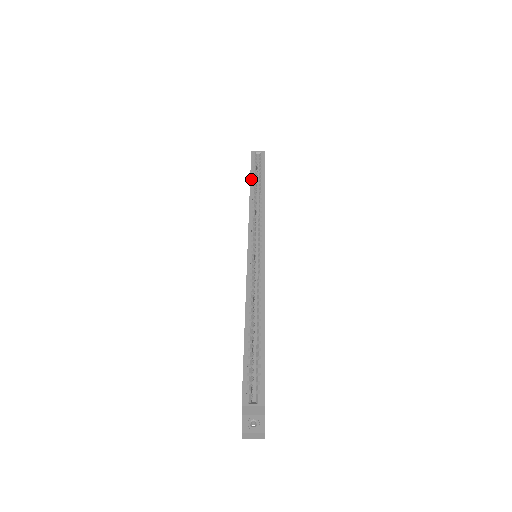
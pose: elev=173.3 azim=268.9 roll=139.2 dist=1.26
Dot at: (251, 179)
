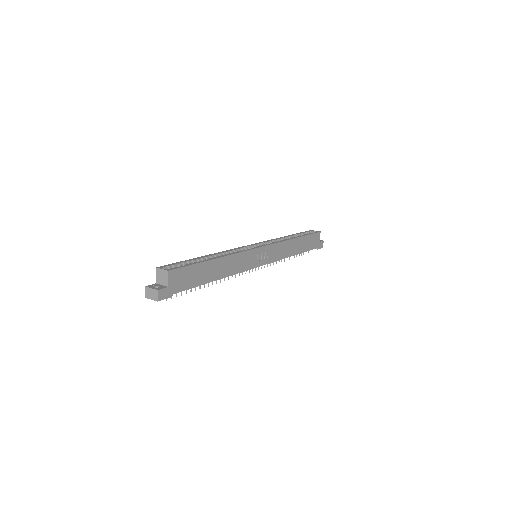
Dot at: (294, 234)
